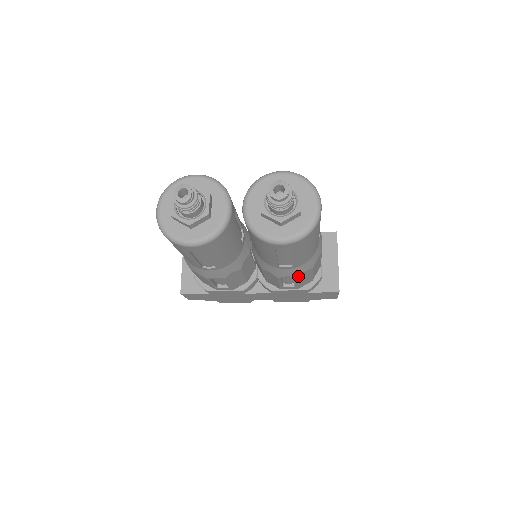
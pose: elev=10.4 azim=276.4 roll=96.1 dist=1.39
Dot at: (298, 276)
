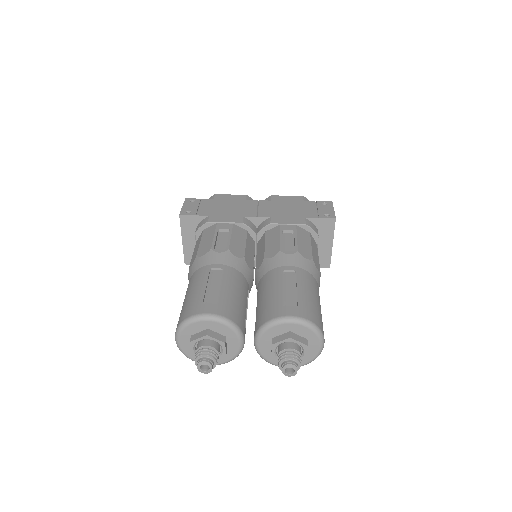
Dot at: occluded
